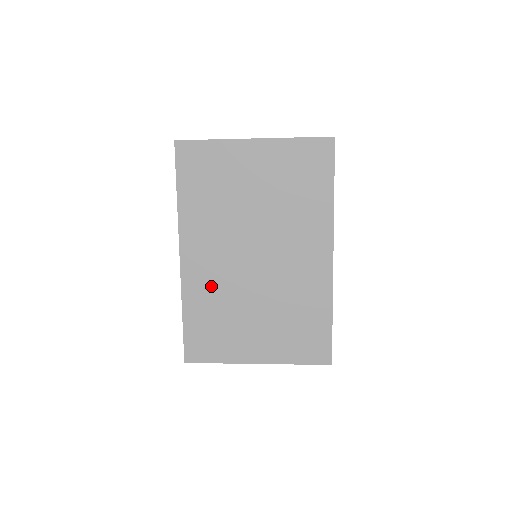
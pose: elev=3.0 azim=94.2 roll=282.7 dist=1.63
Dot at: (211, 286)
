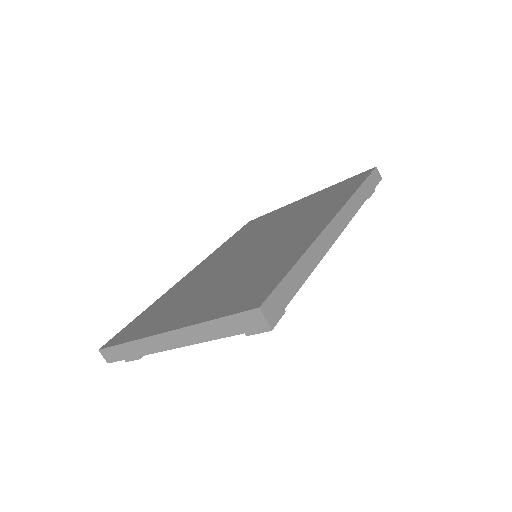
Dot at: (193, 281)
